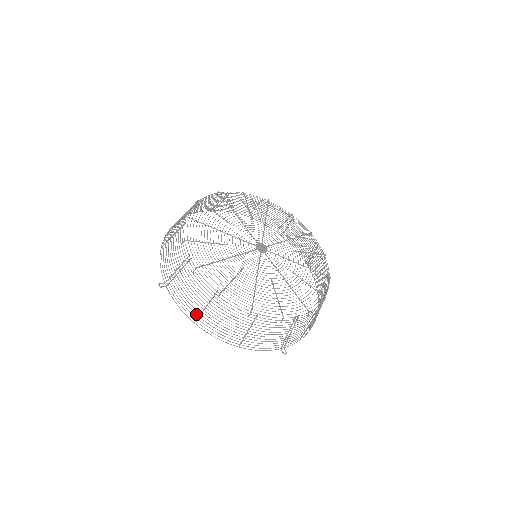
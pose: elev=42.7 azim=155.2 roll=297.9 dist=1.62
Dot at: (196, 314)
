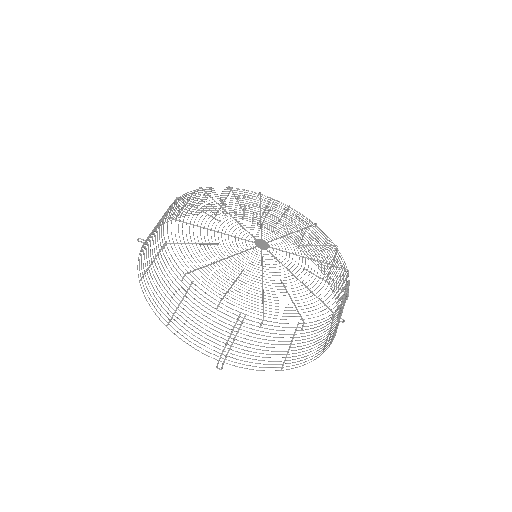
Dot at: occluded
